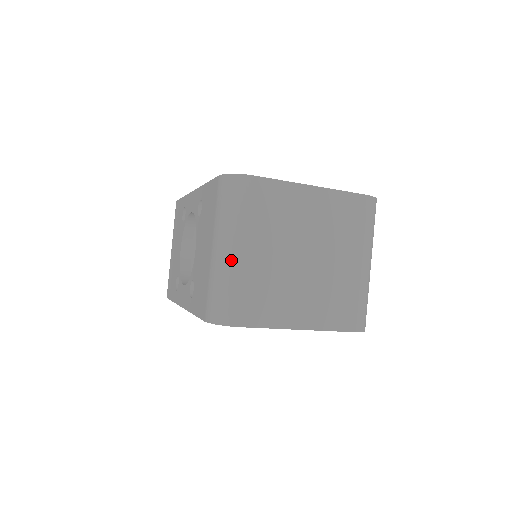
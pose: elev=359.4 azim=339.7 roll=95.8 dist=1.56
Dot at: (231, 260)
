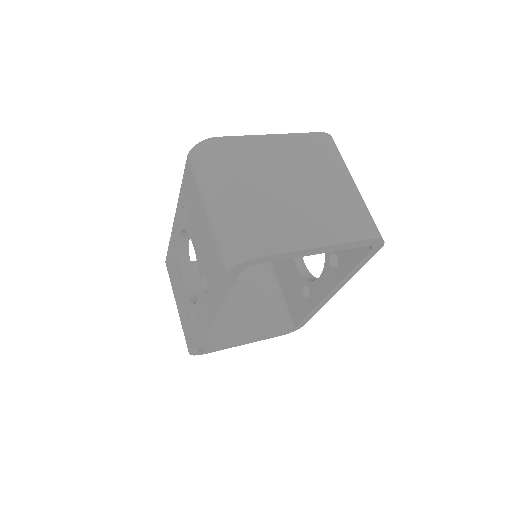
Dot at: (226, 205)
